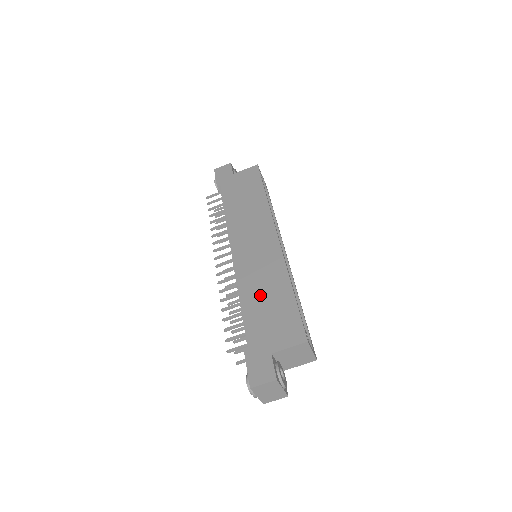
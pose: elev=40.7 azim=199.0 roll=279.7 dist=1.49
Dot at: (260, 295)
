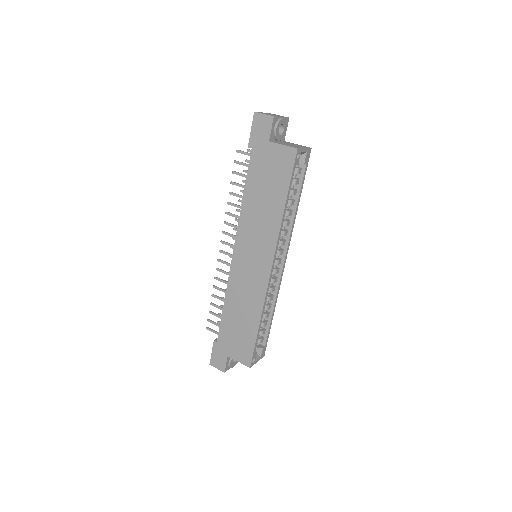
Dot at: (237, 311)
